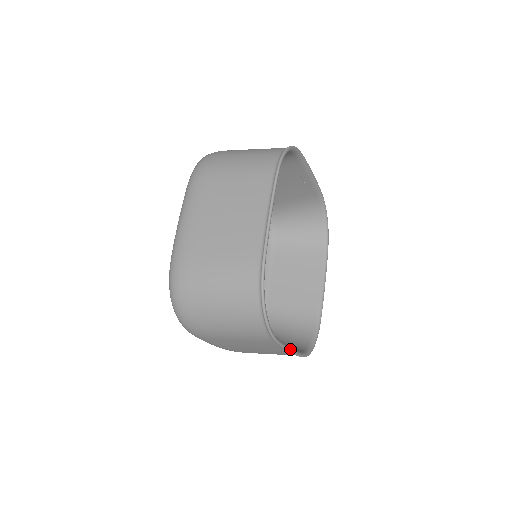
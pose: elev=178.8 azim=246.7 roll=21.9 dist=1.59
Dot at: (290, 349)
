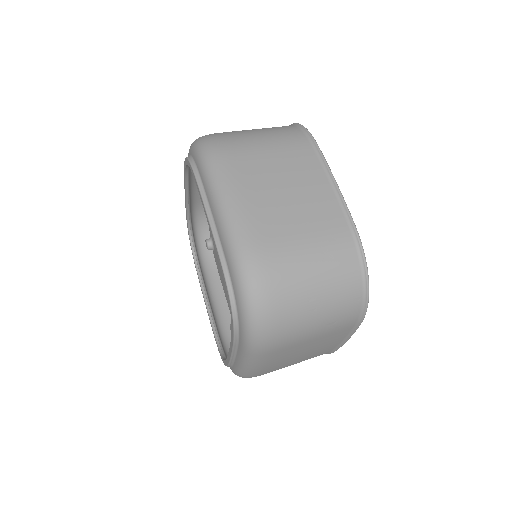
Dot at: occluded
